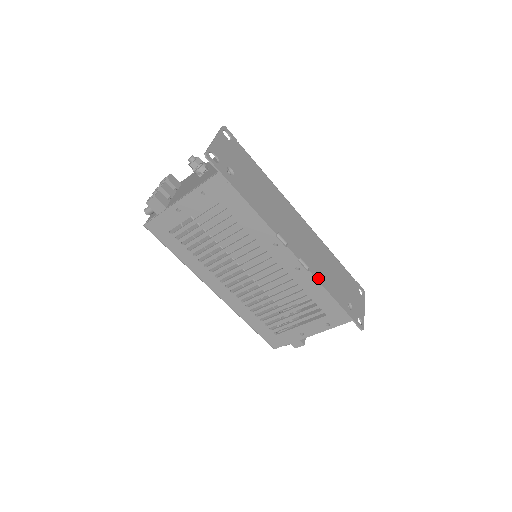
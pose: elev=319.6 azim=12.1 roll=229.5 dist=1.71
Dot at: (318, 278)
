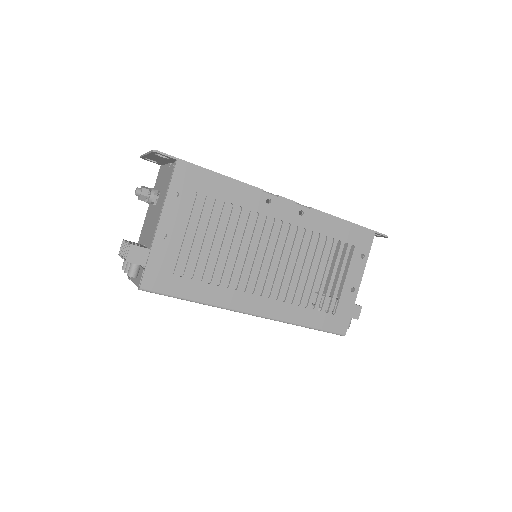
Dot at: (322, 212)
